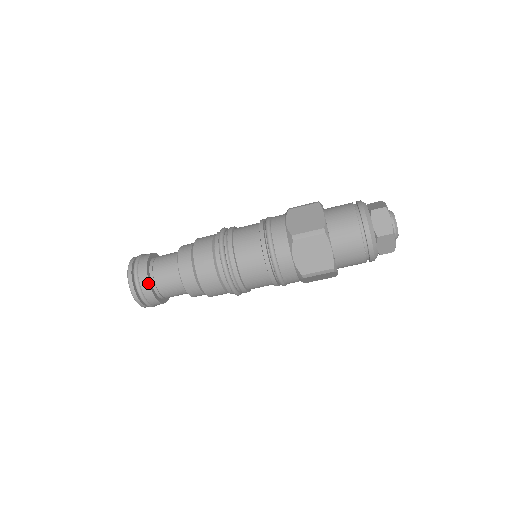
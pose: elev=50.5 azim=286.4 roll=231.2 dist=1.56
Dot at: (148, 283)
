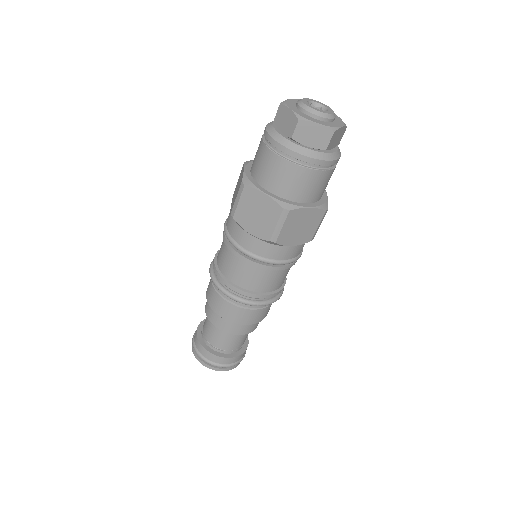
Dot at: (228, 359)
